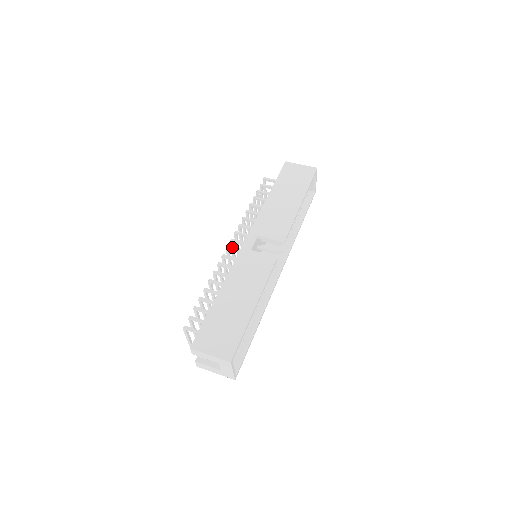
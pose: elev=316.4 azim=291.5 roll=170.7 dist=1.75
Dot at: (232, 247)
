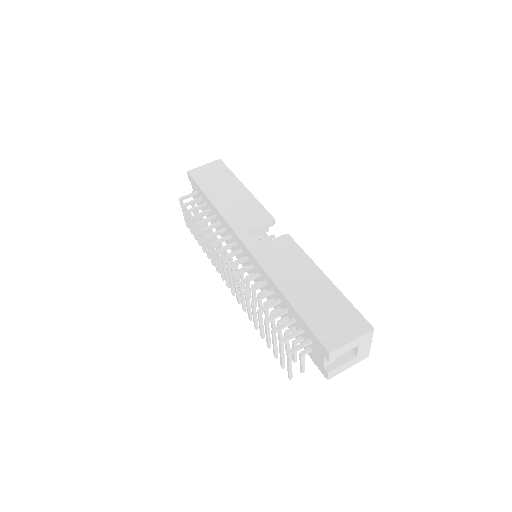
Dot at: (233, 262)
